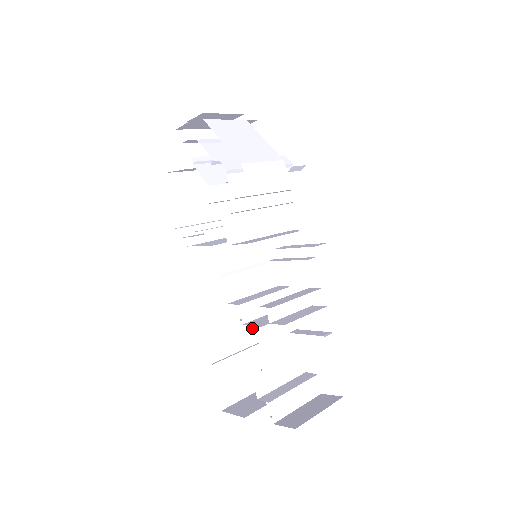
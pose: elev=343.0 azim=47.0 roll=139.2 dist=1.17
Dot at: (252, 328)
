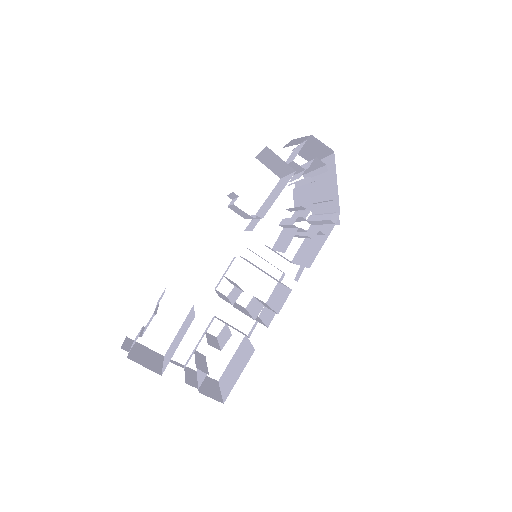
Dot at: (165, 288)
